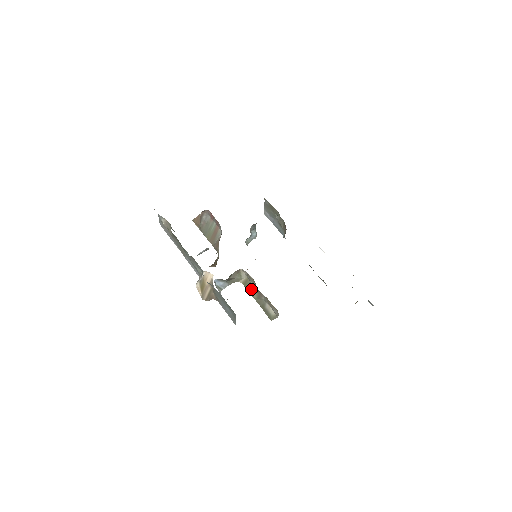
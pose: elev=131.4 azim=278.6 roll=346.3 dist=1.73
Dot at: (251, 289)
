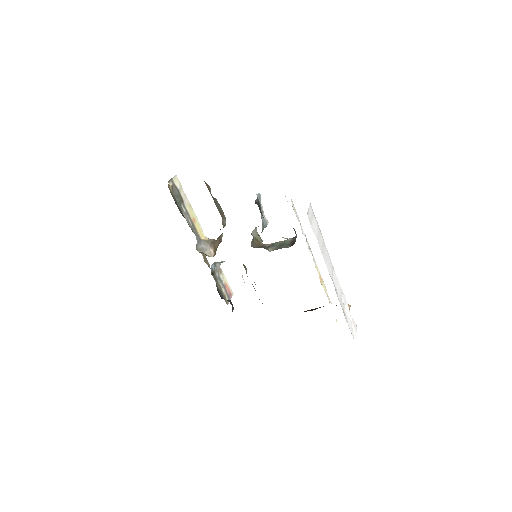
Dot at: occluded
